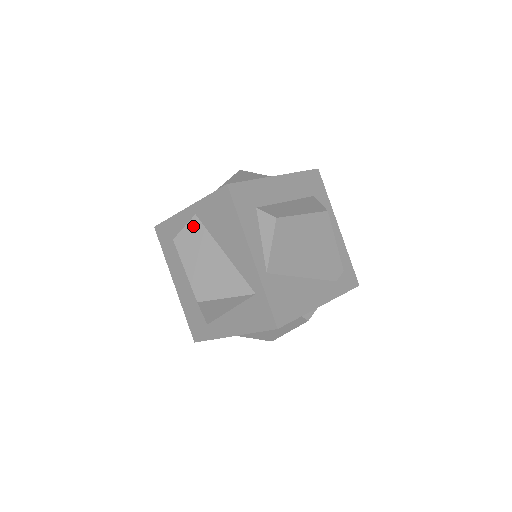
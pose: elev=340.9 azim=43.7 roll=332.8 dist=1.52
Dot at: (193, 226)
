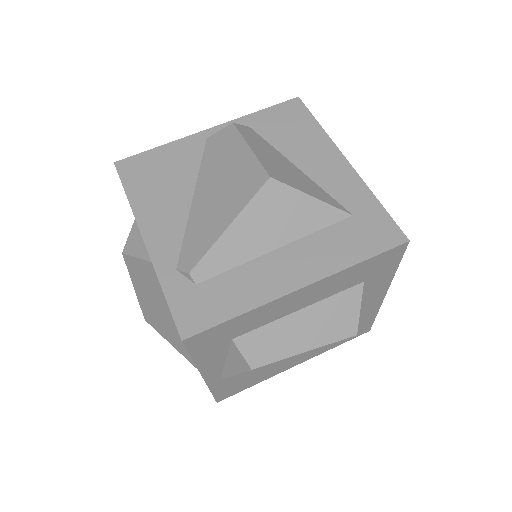
Dot at: (148, 269)
